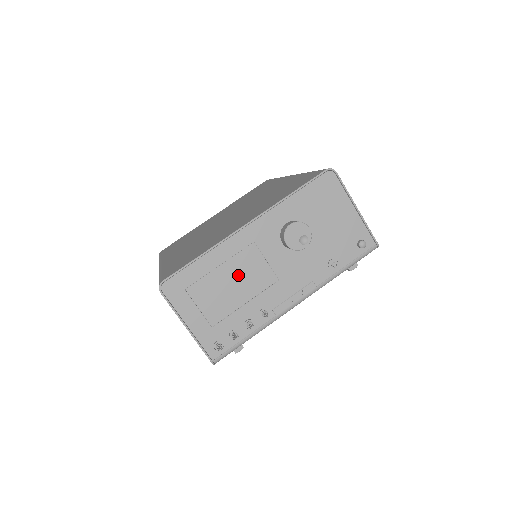
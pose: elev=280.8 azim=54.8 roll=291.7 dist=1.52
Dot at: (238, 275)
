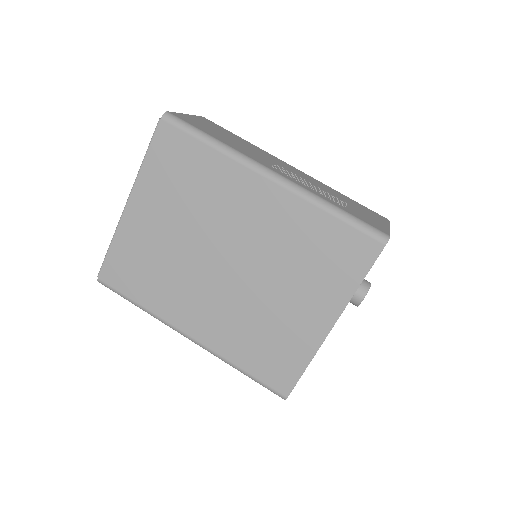
Dot at: occluded
